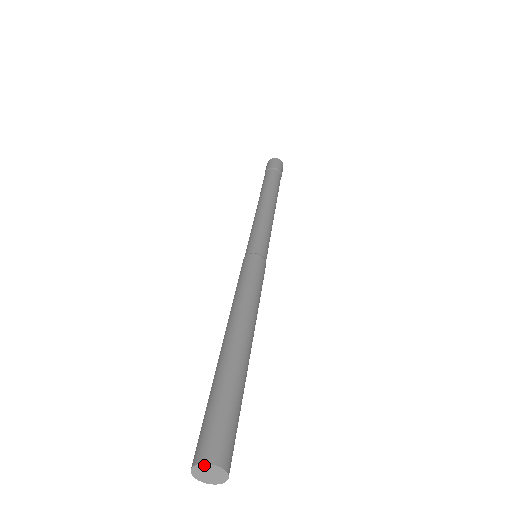
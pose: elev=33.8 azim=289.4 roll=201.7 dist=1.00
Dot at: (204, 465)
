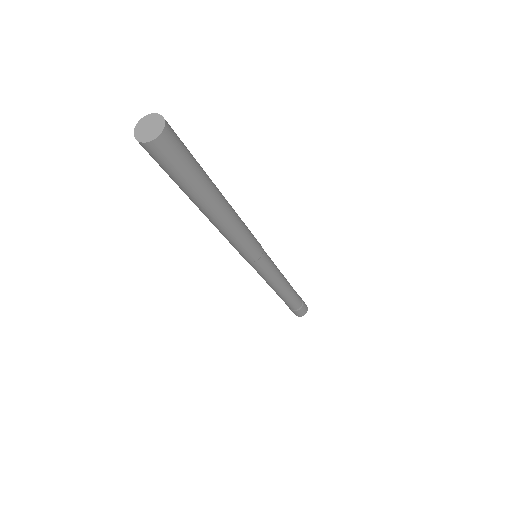
Dot at: (150, 116)
